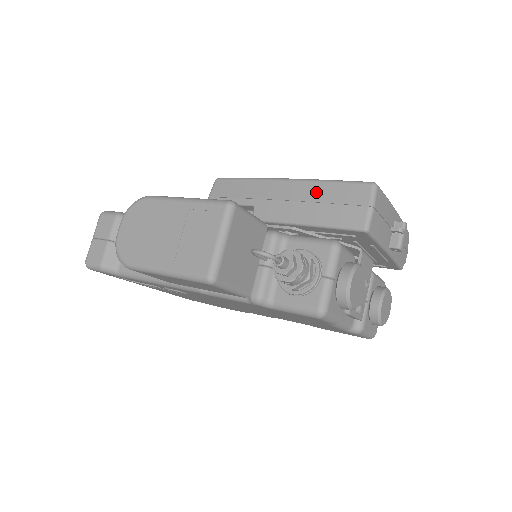
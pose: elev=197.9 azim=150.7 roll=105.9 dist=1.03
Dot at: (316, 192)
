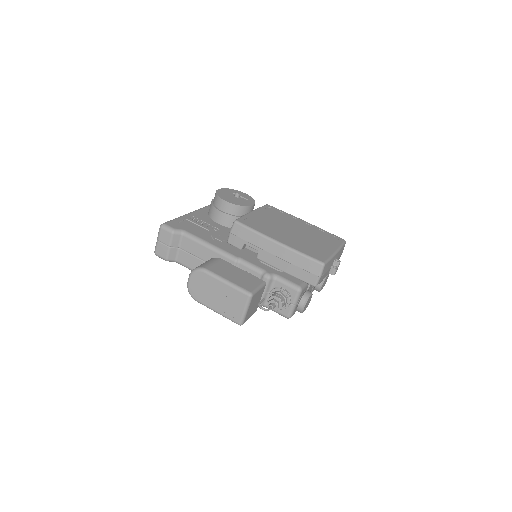
Dot at: (293, 258)
